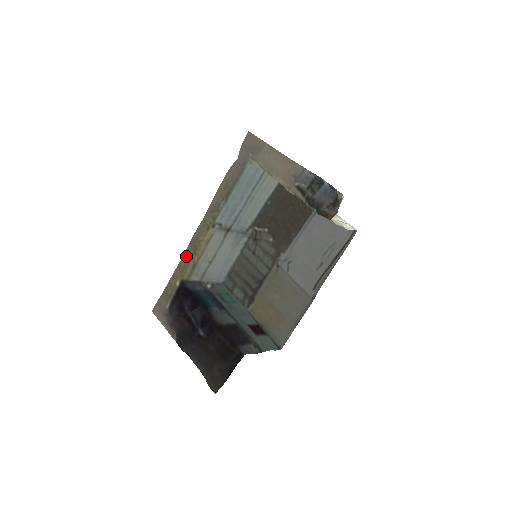
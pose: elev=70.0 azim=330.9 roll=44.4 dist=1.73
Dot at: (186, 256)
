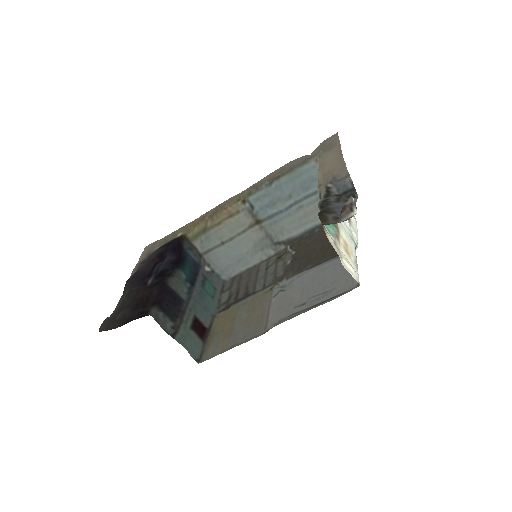
Dot at: (205, 215)
